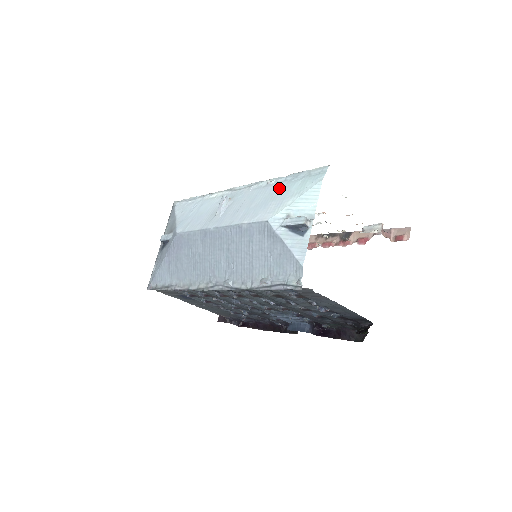
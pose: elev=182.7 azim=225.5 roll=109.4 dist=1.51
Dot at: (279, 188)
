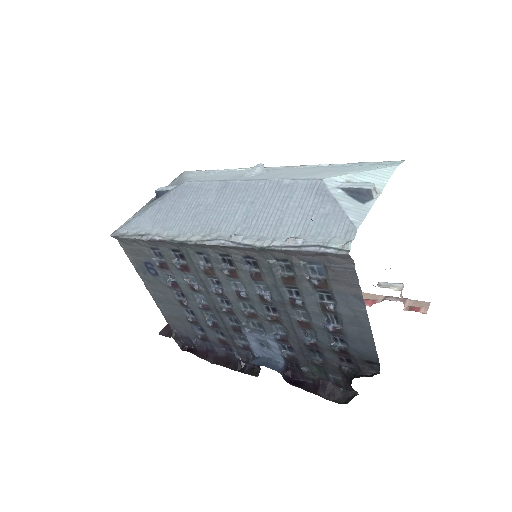
Dot at: (336, 167)
